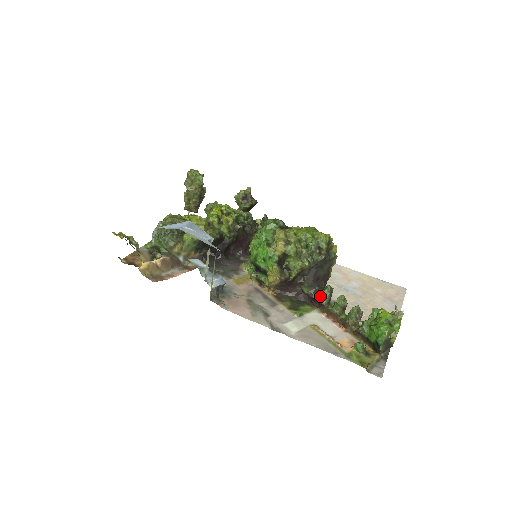
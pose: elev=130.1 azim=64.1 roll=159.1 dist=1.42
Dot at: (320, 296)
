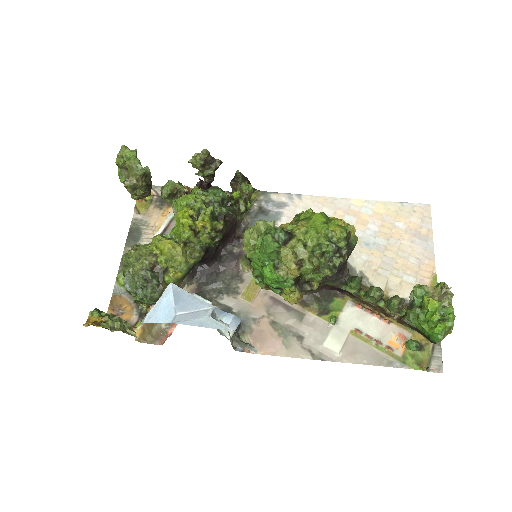
Dot at: (348, 286)
